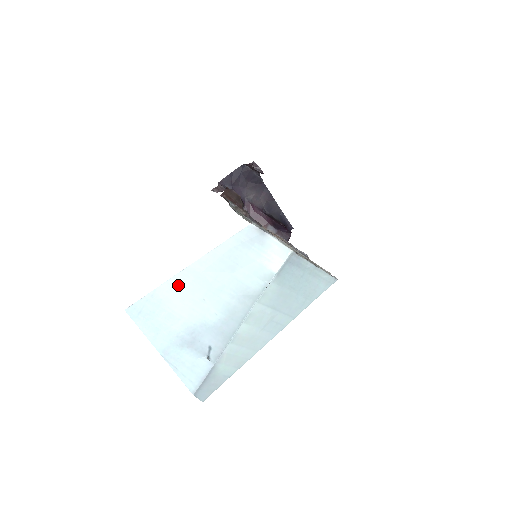
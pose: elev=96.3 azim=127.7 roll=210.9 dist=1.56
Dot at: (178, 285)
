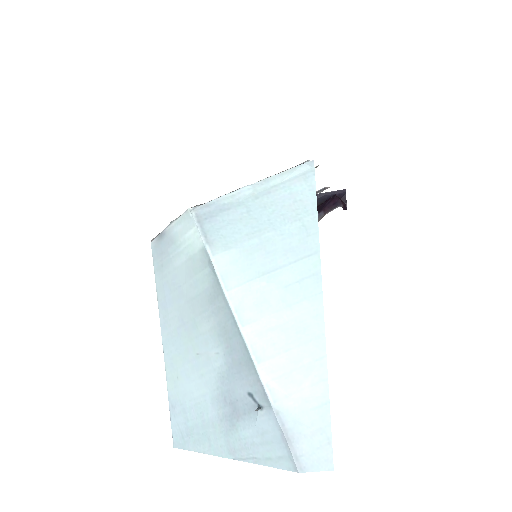
Dot at: (174, 370)
